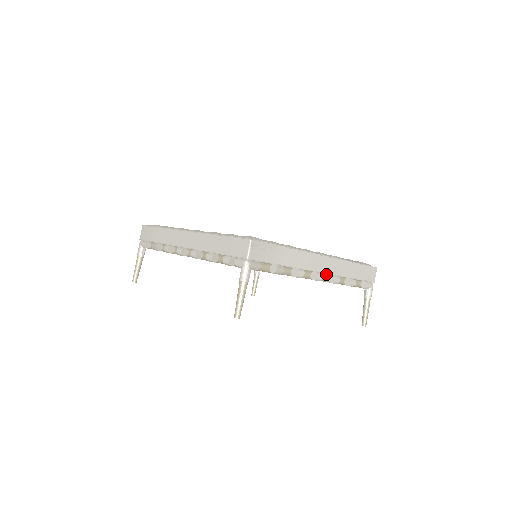
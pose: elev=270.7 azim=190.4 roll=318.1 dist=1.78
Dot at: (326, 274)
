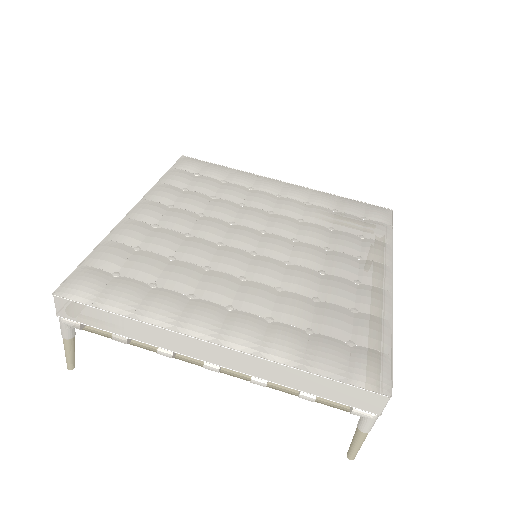
Dot at: occluded
